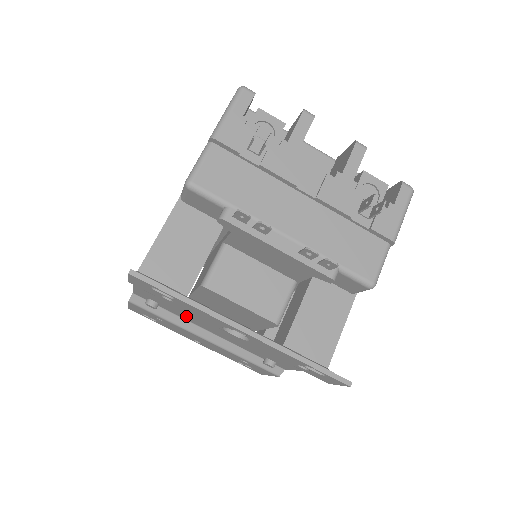
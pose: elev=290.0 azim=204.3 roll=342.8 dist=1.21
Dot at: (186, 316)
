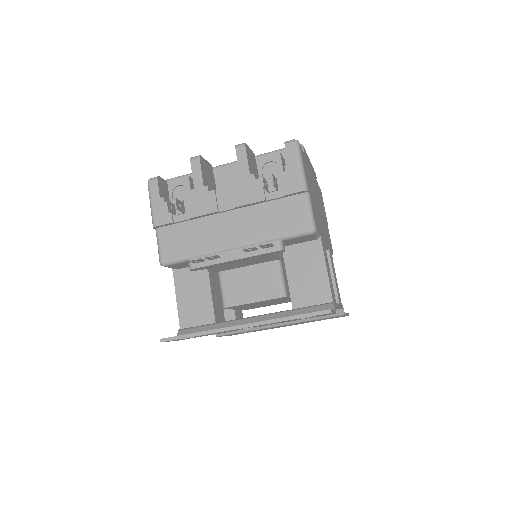
Dot at: occluded
